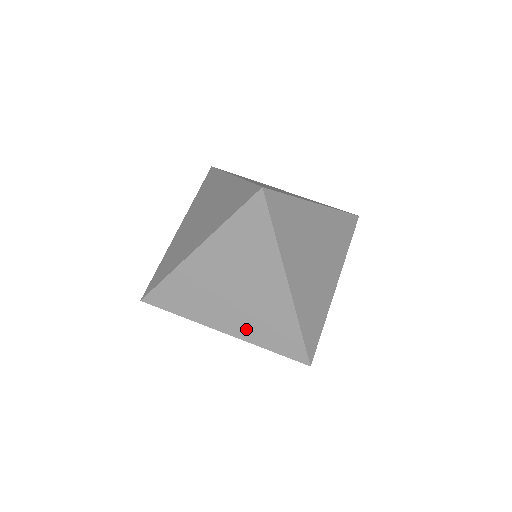
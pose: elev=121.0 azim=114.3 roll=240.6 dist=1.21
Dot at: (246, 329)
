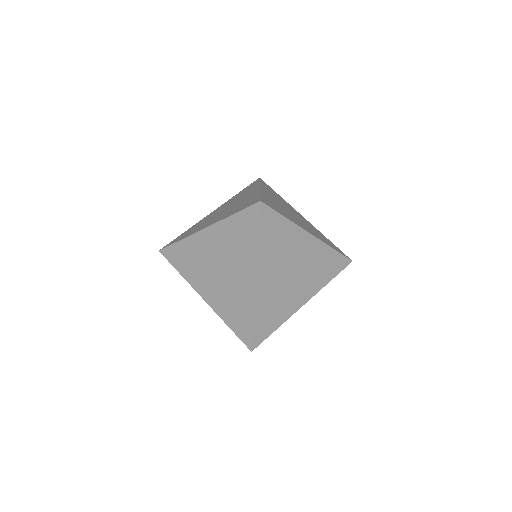
Dot at: occluded
